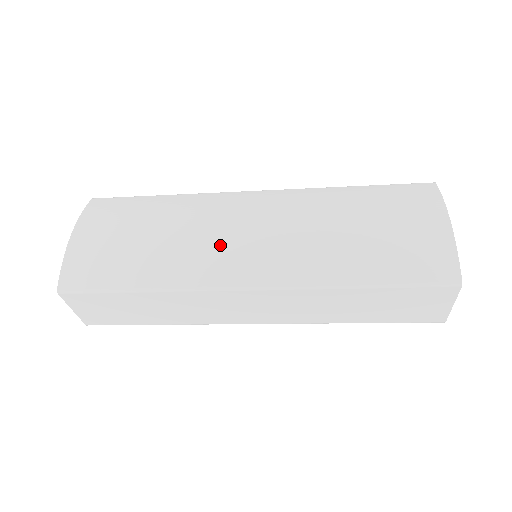
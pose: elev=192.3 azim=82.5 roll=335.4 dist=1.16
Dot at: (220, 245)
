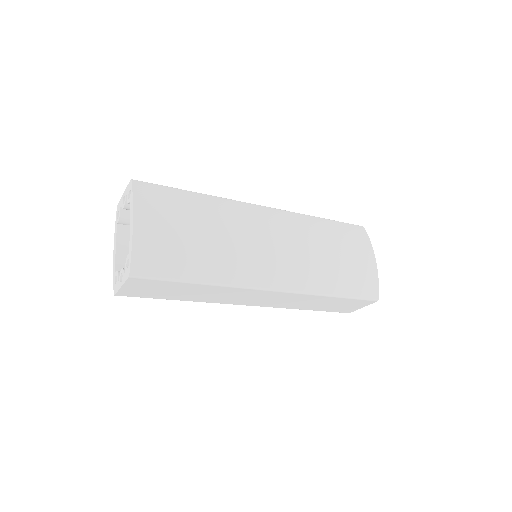
Dot at: (256, 254)
